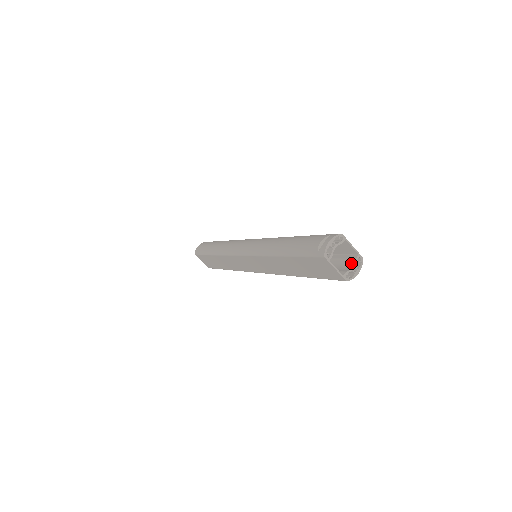
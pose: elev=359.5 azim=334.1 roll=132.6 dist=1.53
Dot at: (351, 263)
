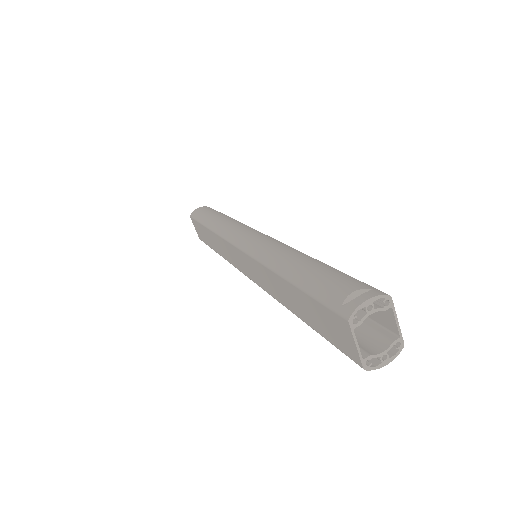
Dot at: (383, 344)
